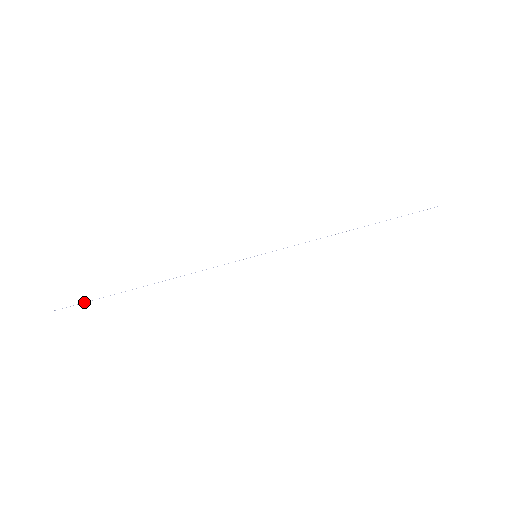
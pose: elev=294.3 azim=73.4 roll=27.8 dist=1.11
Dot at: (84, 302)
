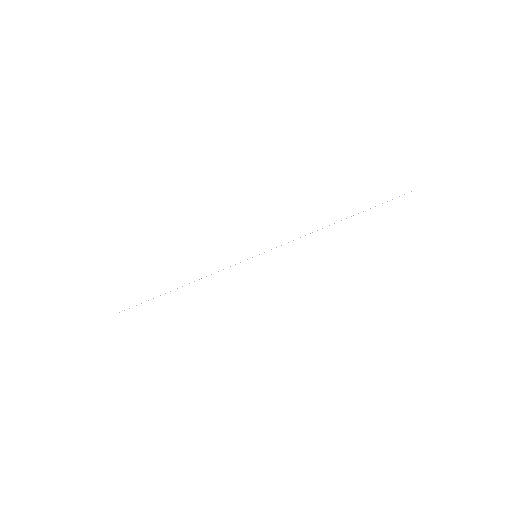
Dot at: occluded
